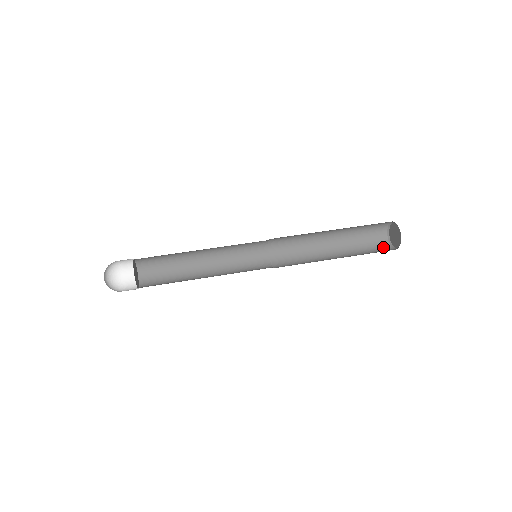
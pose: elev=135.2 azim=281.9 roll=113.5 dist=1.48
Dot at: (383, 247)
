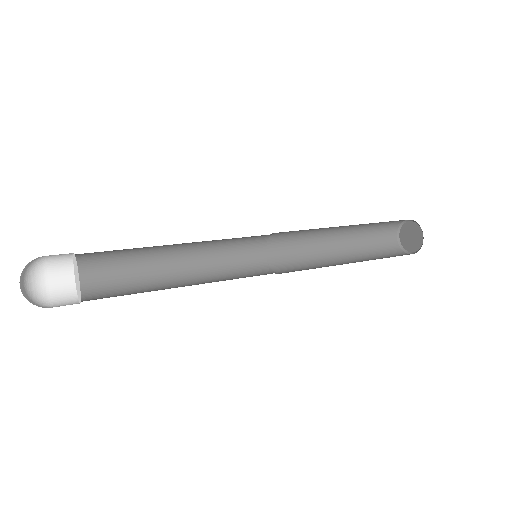
Dot at: (399, 254)
